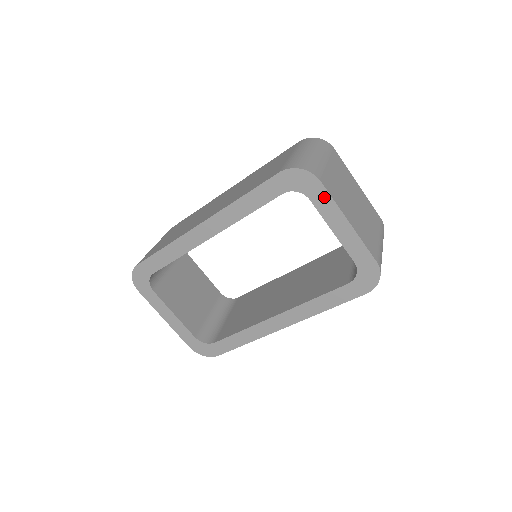
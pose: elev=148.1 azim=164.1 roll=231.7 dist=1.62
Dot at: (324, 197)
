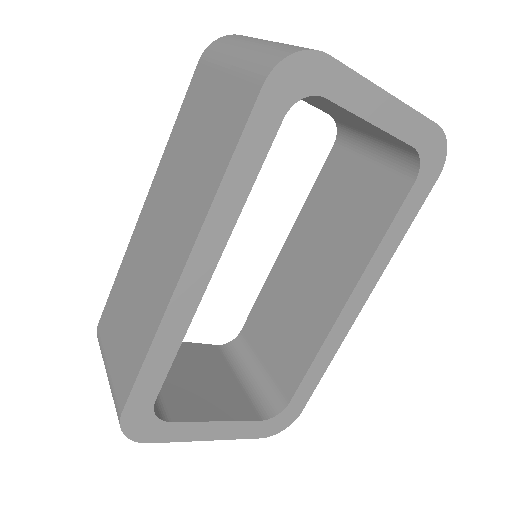
Dot at: (342, 78)
